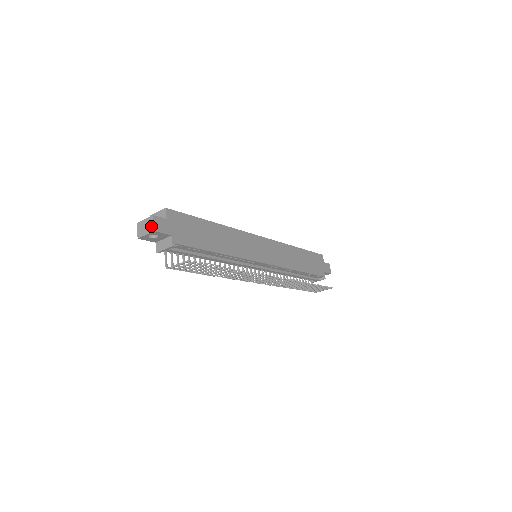
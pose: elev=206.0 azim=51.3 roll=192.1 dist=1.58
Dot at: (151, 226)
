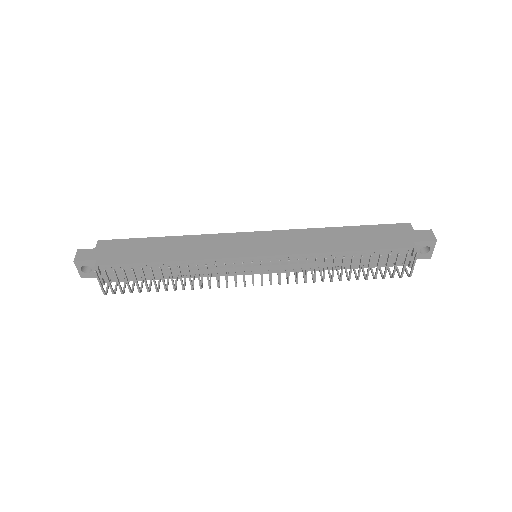
Dot at: (76, 259)
